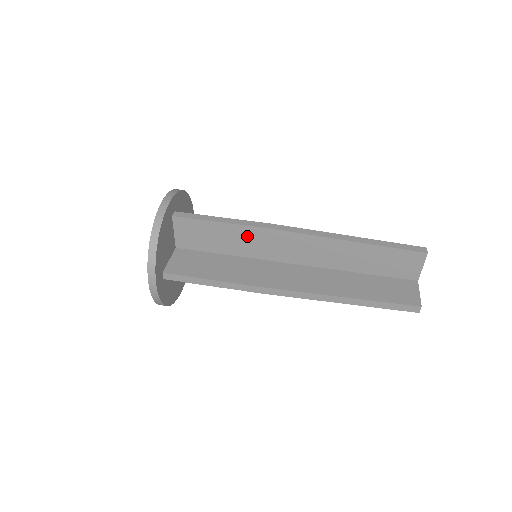
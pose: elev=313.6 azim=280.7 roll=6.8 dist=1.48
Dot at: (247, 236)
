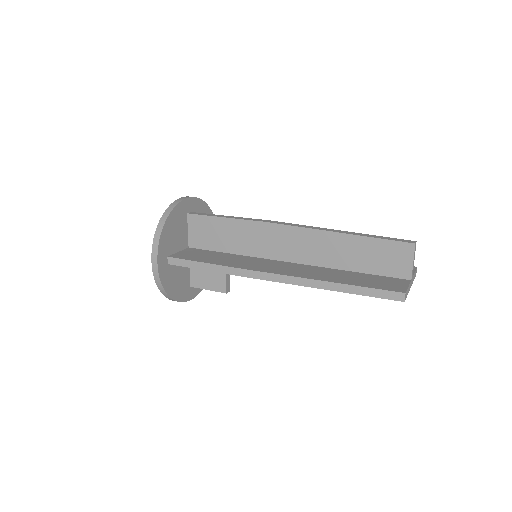
Dot at: (247, 231)
